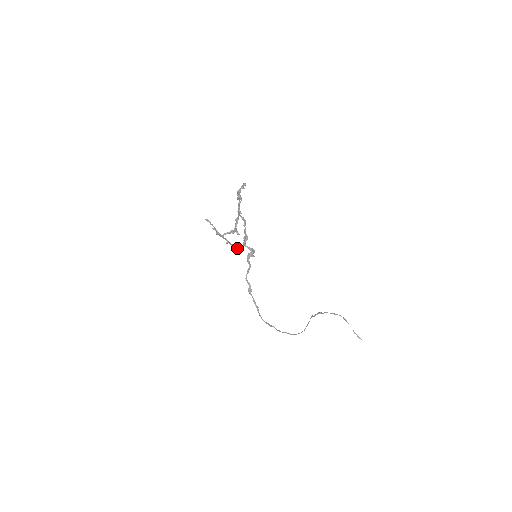
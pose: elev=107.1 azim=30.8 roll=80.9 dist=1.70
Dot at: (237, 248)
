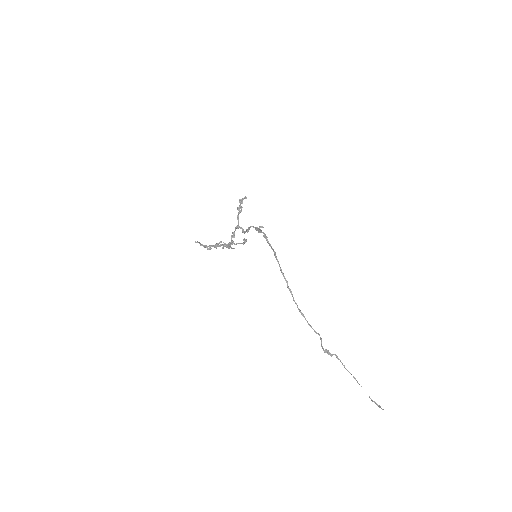
Dot at: (237, 243)
